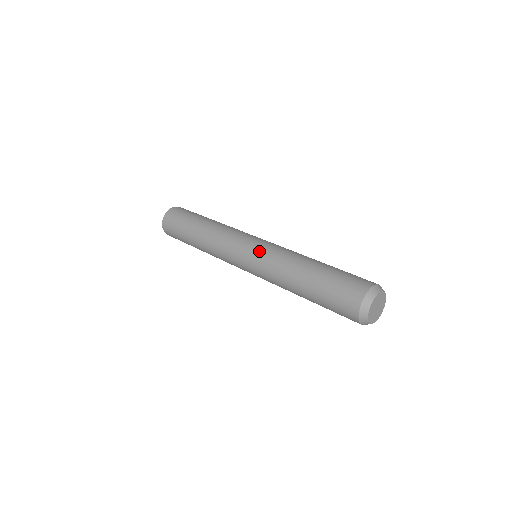
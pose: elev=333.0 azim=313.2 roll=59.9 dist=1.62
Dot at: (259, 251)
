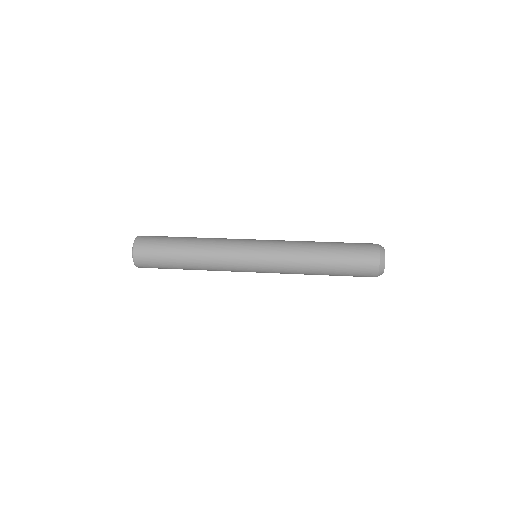
Dot at: (268, 250)
